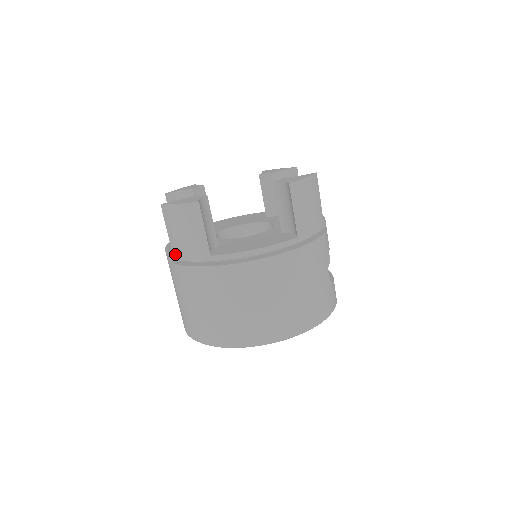
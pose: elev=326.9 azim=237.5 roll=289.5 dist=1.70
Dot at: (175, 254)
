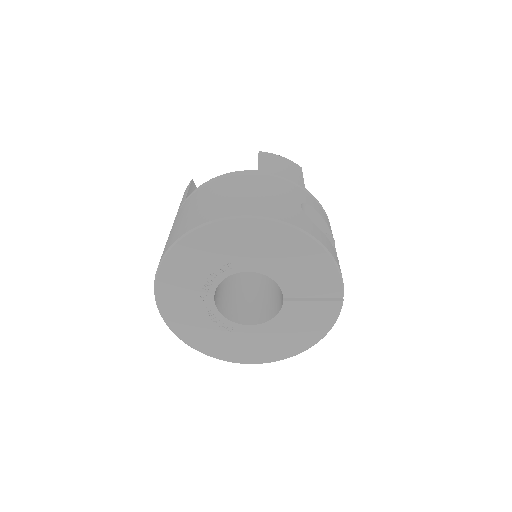
Dot at: occluded
